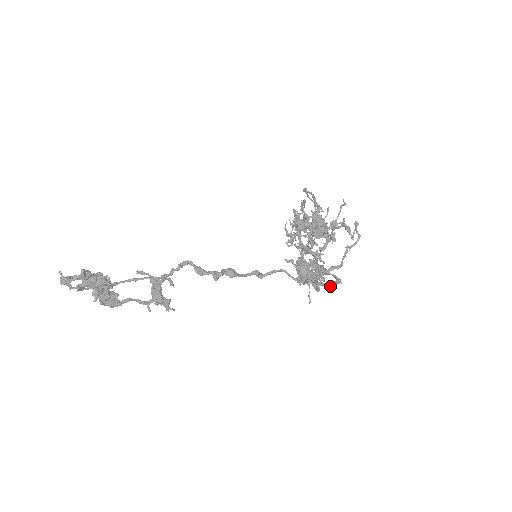
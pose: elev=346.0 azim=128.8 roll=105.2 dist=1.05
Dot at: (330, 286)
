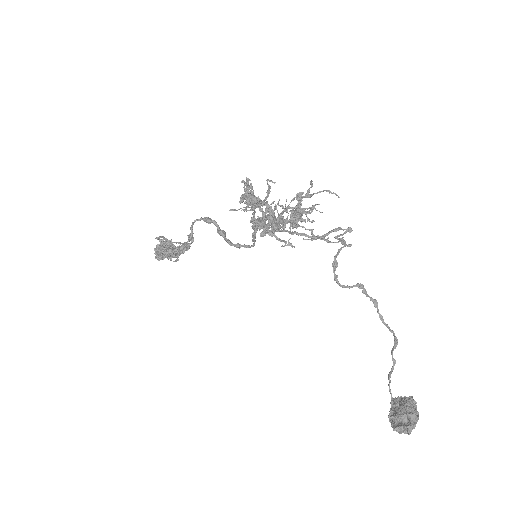
Dot at: (263, 219)
